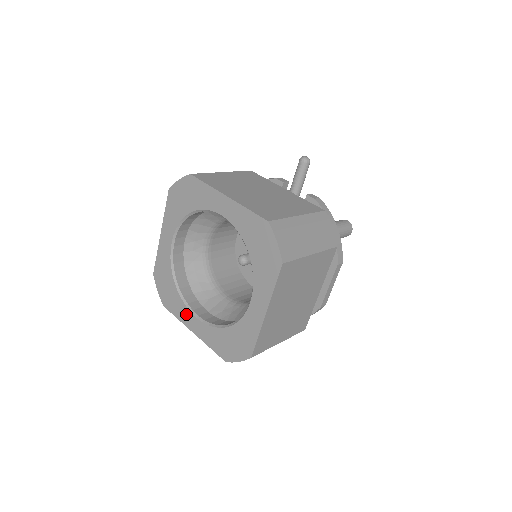
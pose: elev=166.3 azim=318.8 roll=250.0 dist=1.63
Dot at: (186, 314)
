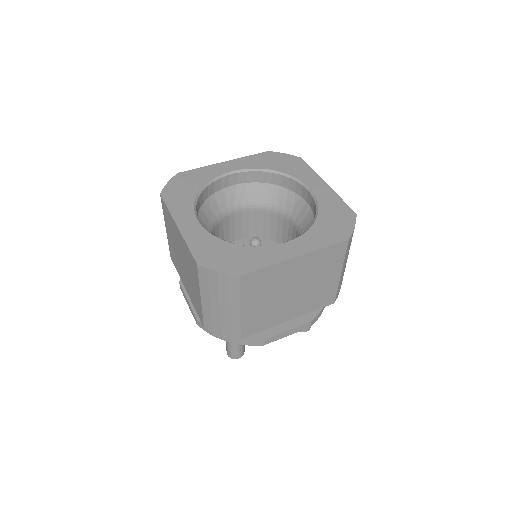
Dot at: (186, 212)
